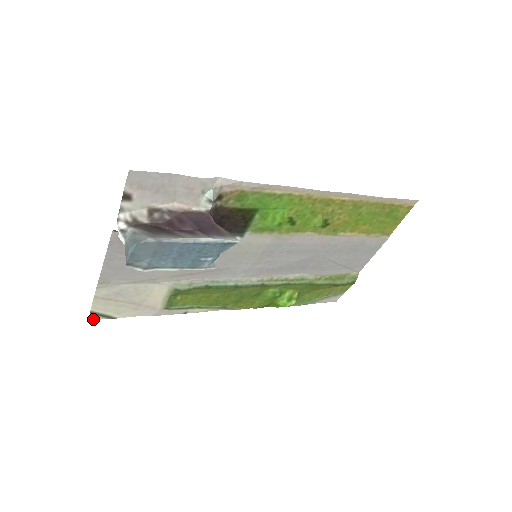
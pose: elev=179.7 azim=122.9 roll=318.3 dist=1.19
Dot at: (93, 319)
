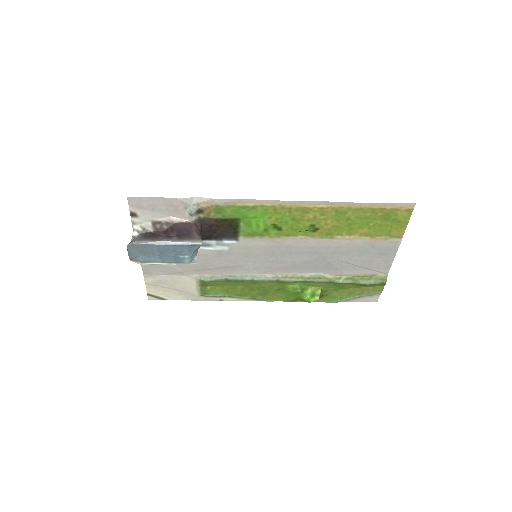
Dot at: (151, 299)
